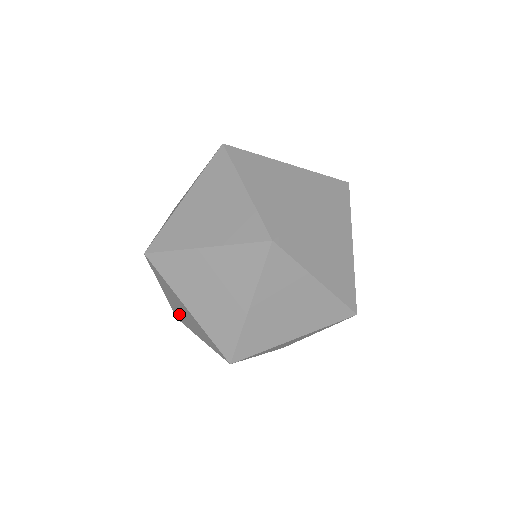
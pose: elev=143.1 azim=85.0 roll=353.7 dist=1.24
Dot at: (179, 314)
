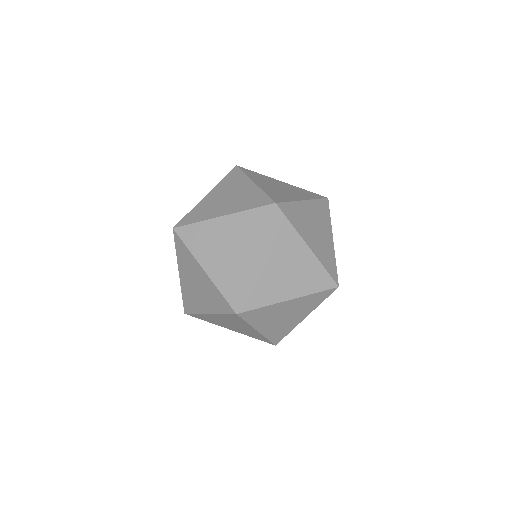
Dot at: (190, 297)
